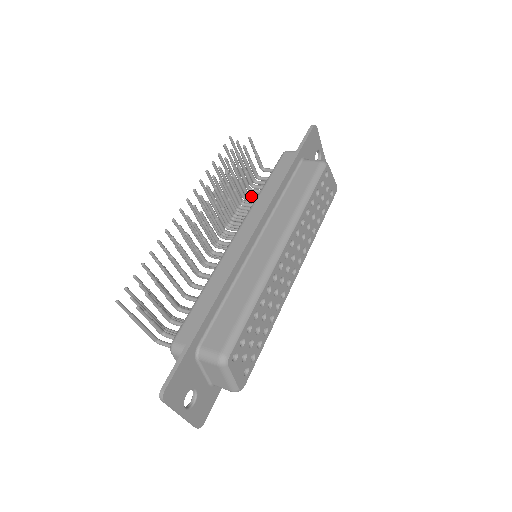
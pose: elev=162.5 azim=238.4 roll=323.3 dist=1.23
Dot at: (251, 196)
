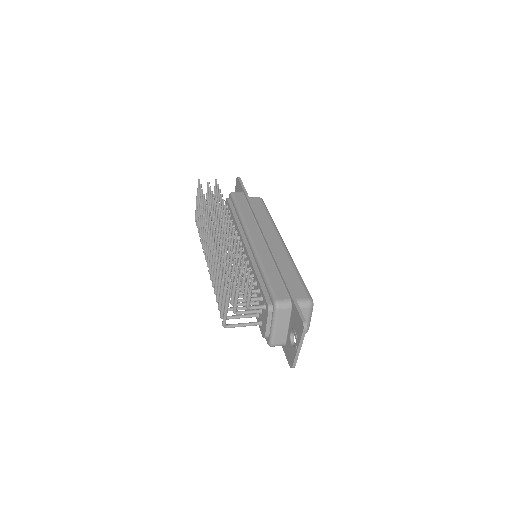
Dot at: occluded
